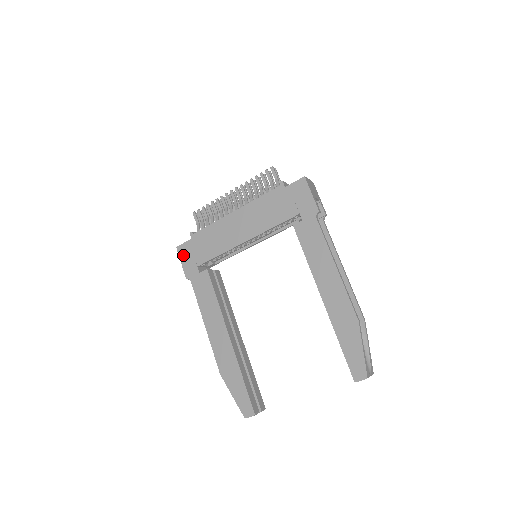
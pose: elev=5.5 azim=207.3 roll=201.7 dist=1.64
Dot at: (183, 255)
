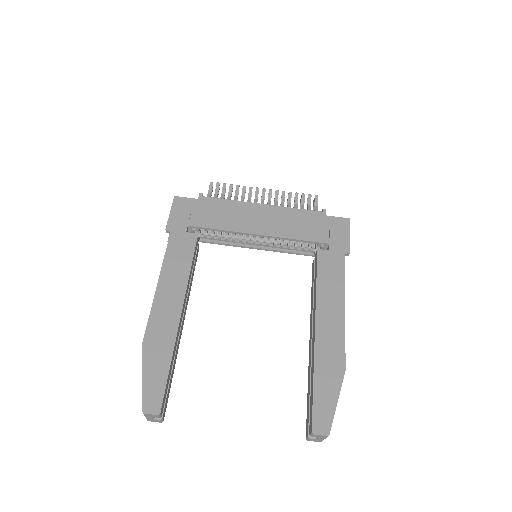
Dot at: (178, 207)
